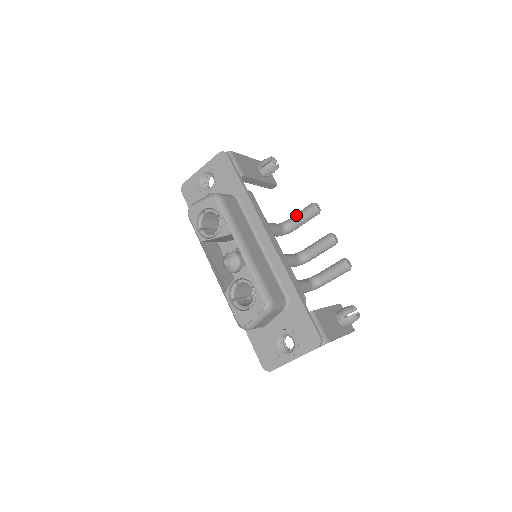
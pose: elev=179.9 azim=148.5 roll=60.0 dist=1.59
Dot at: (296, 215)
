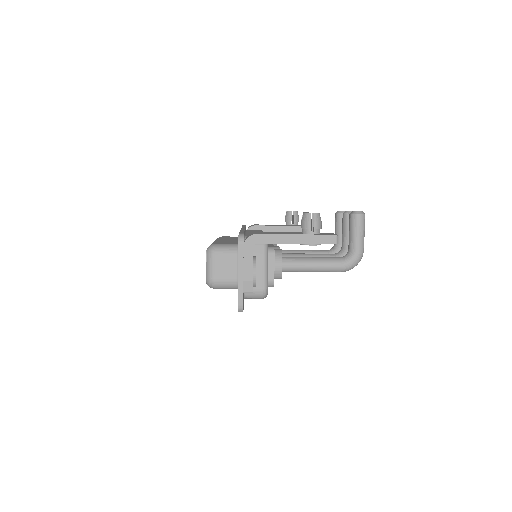
Dot at: occluded
